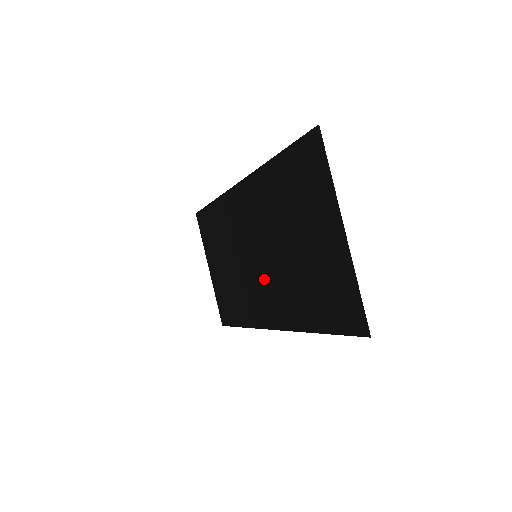
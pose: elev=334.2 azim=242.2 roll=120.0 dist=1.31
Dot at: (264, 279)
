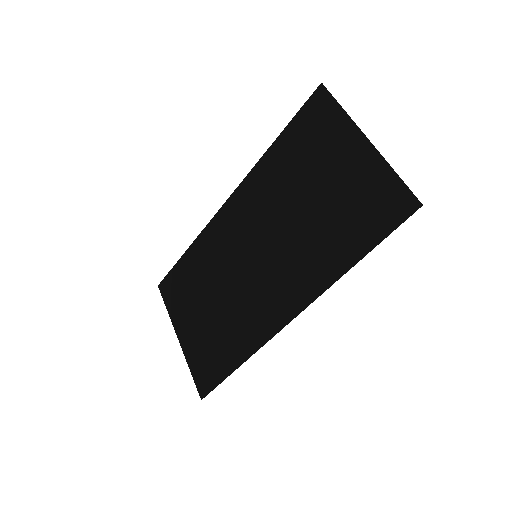
Dot at: (270, 271)
